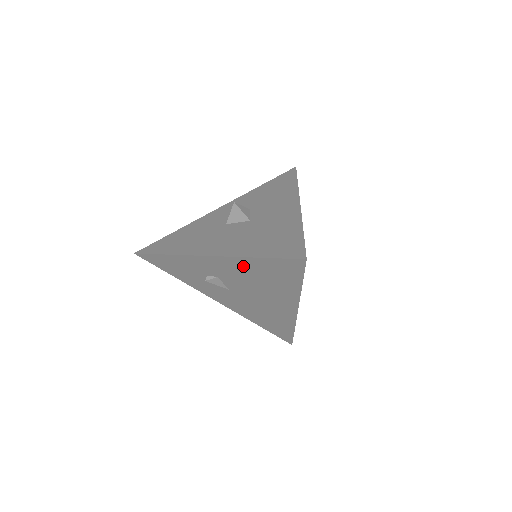
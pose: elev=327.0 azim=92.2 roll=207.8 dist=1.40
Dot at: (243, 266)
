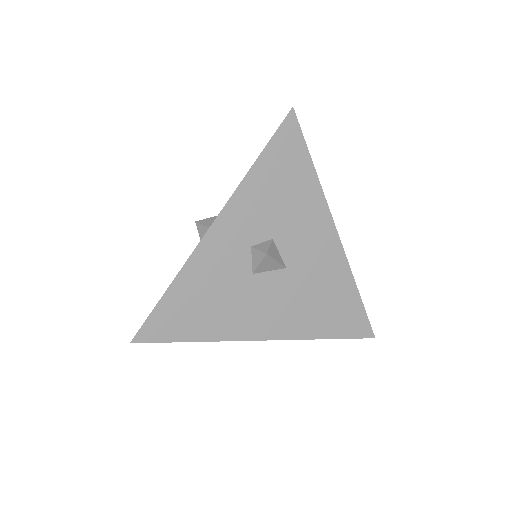
Dot at: occluded
